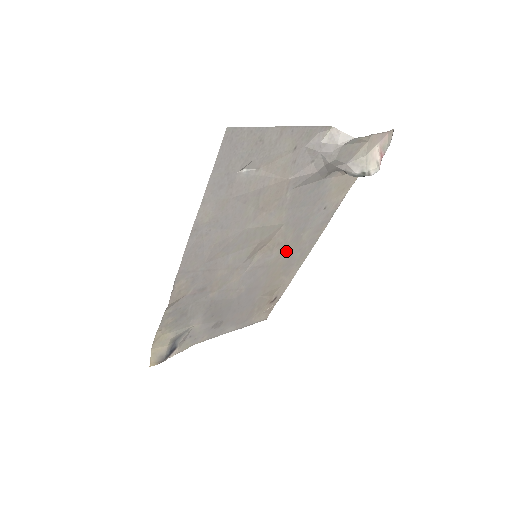
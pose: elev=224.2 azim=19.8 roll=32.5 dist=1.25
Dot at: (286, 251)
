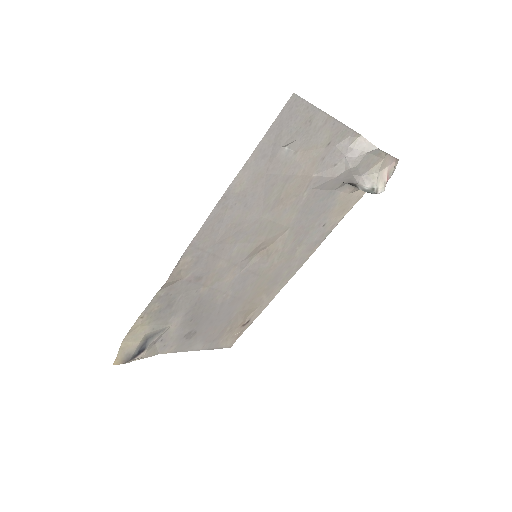
Dot at: (278, 263)
